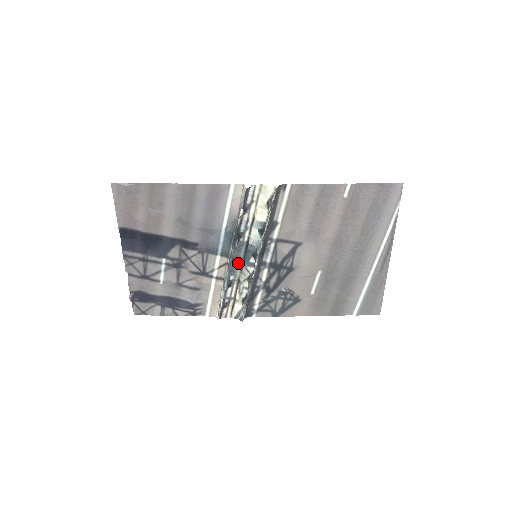
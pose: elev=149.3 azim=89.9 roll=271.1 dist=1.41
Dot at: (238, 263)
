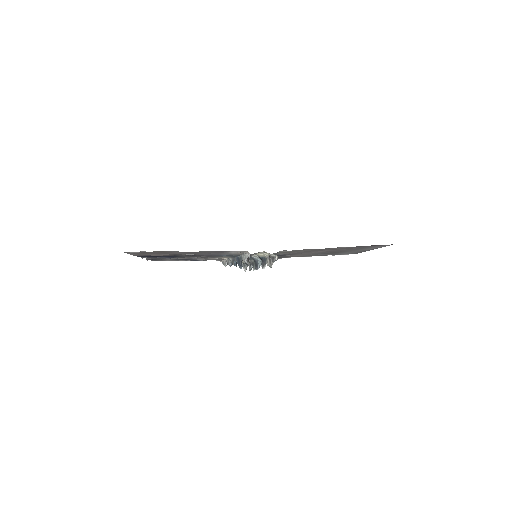
Dot at: occluded
